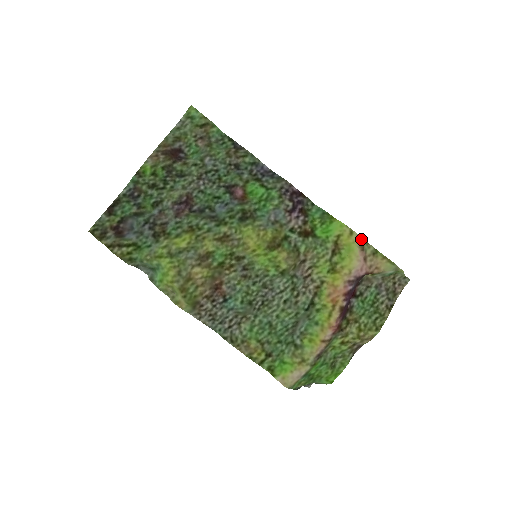
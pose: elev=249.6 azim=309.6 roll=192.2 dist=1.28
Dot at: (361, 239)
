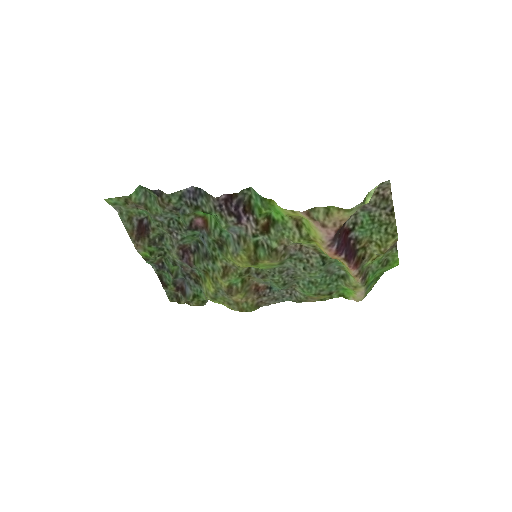
Dot at: (305, 214)
